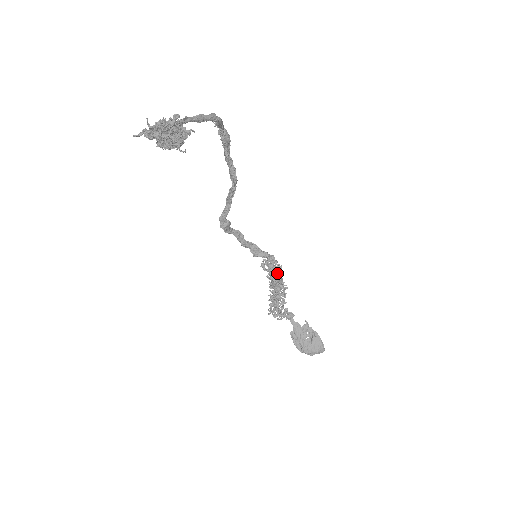
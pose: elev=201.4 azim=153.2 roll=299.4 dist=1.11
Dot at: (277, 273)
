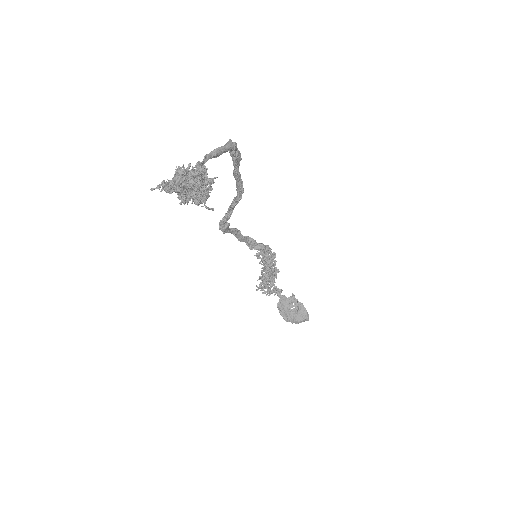
Dot at: (271, 261)
